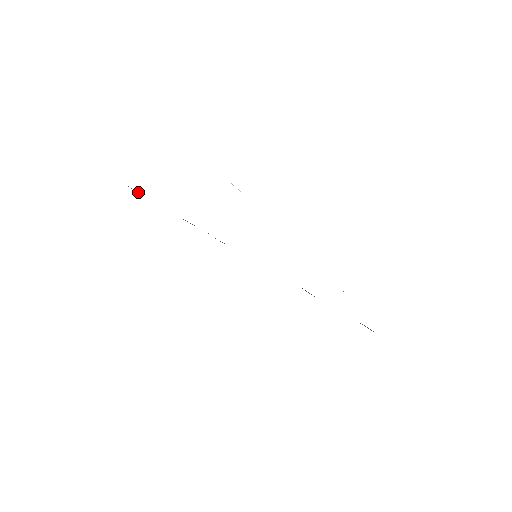
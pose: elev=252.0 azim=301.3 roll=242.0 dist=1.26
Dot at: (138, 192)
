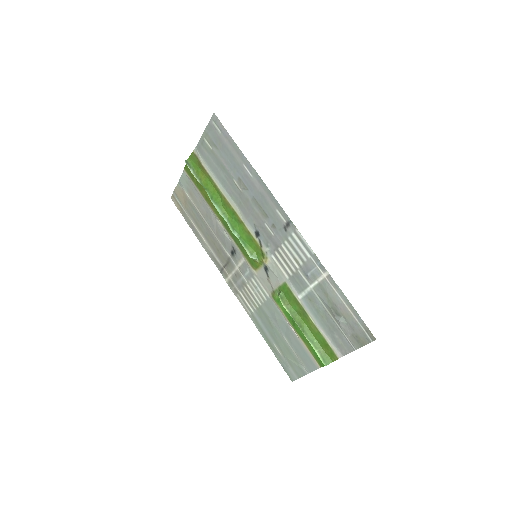
Dot at: (194, 175)
